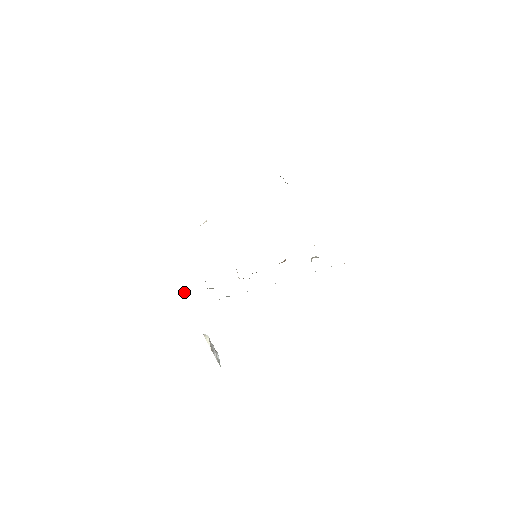
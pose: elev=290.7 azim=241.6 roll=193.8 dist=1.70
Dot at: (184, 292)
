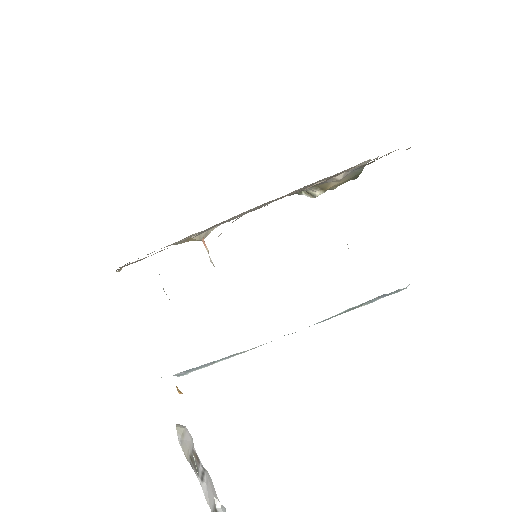
Dot at: occluded
